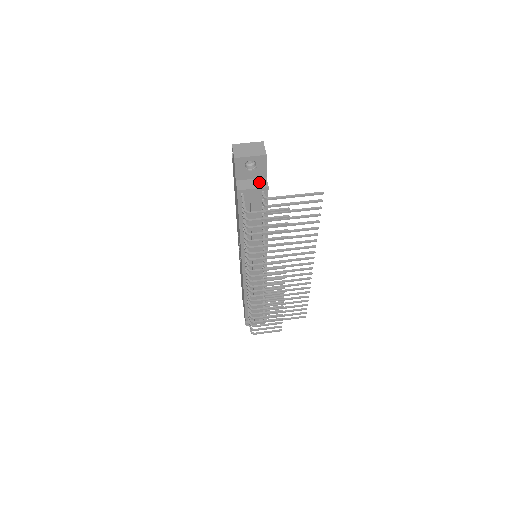
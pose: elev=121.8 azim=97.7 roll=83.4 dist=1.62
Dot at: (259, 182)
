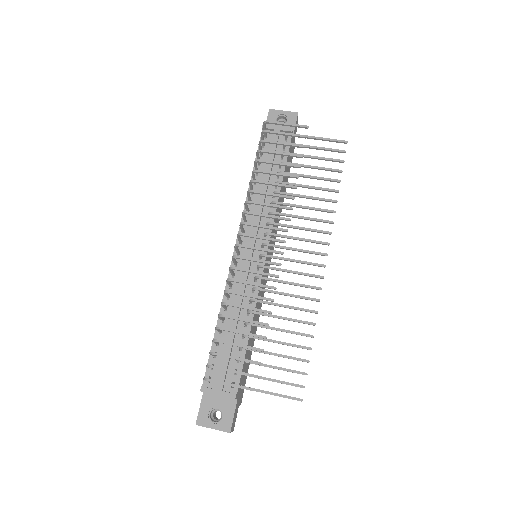
Dot at: occluded
